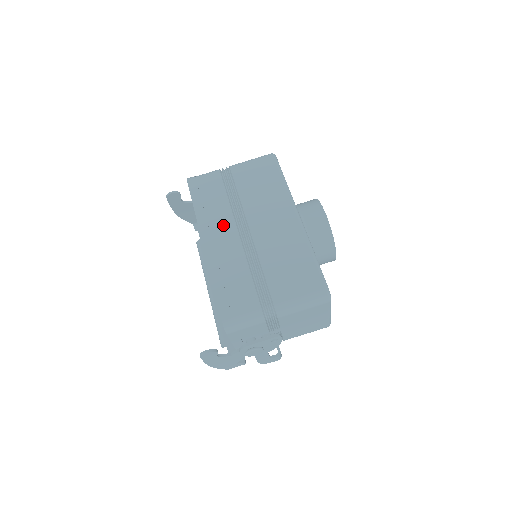
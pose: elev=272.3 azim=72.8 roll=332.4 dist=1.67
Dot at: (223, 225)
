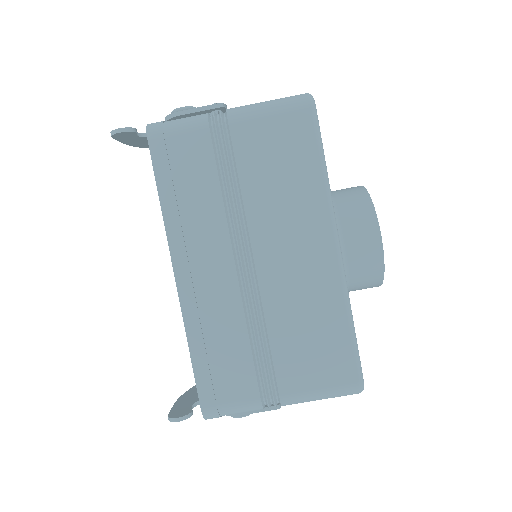
Dot at: (210, 245)
